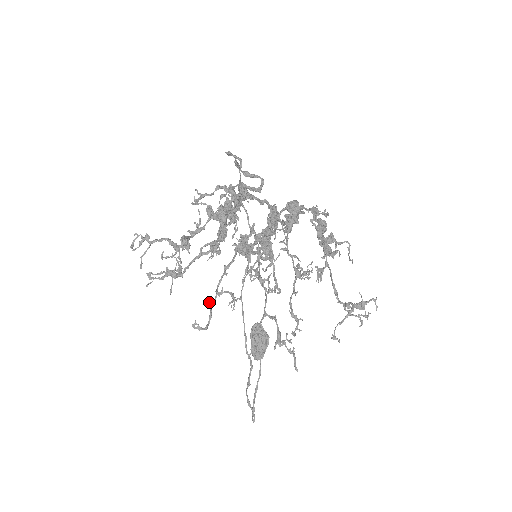
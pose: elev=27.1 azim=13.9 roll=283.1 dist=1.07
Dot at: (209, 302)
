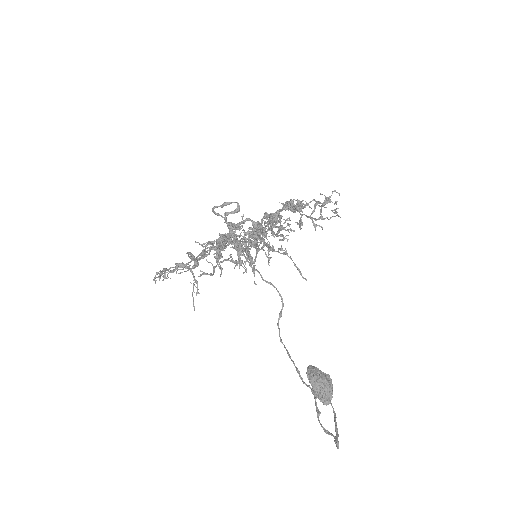
Dot at: occluded
